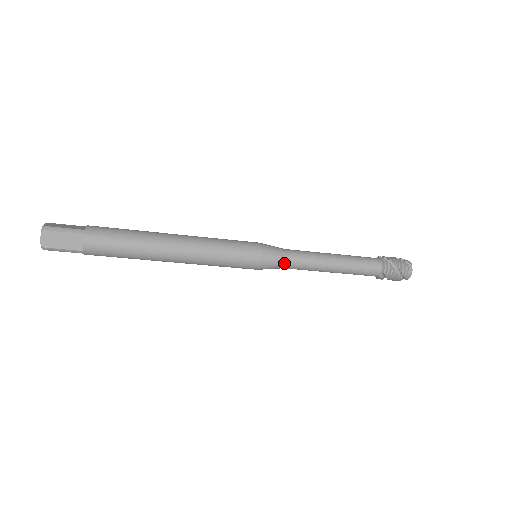
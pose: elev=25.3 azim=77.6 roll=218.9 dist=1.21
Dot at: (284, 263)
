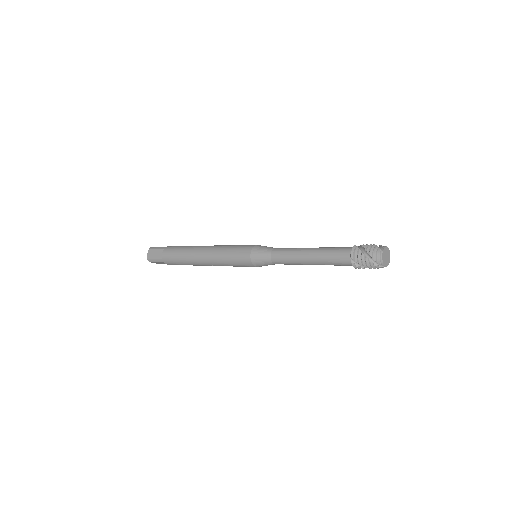
Dot at: (269, 256)
